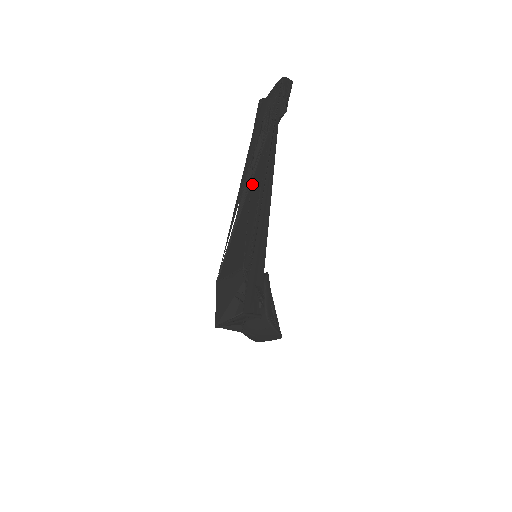
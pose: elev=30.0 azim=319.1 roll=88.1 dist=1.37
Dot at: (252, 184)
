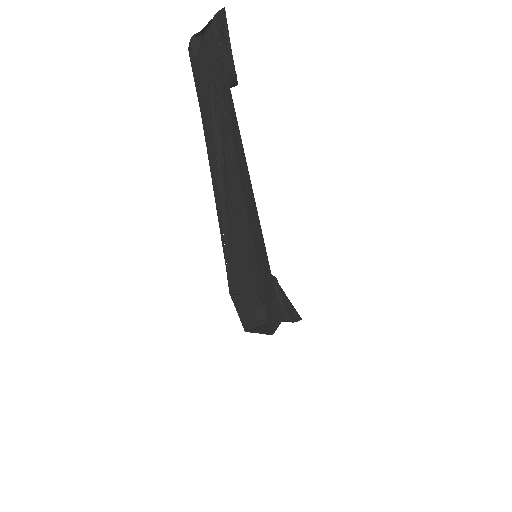
Dot at: (230, 194)
